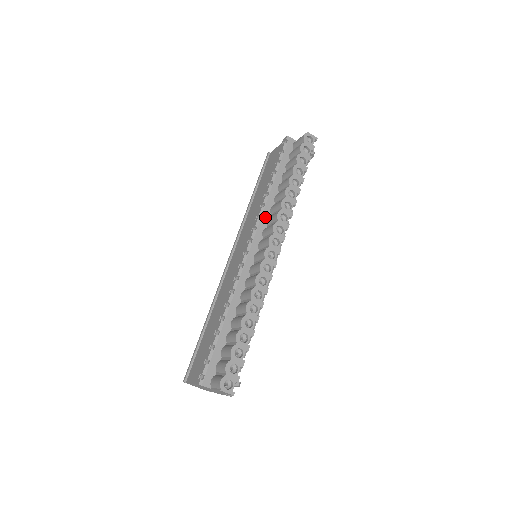
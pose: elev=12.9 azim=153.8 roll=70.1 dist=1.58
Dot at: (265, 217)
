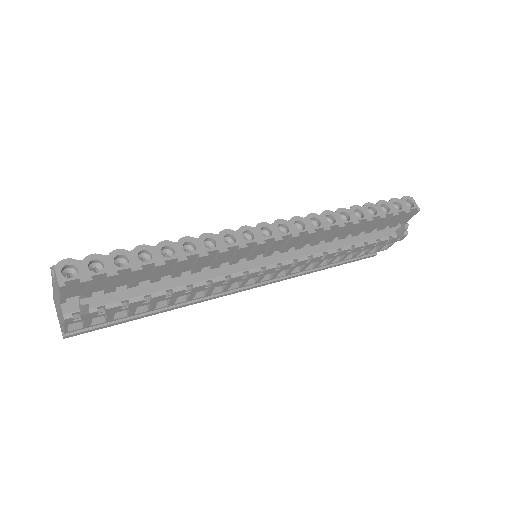
Dot at: occluded
